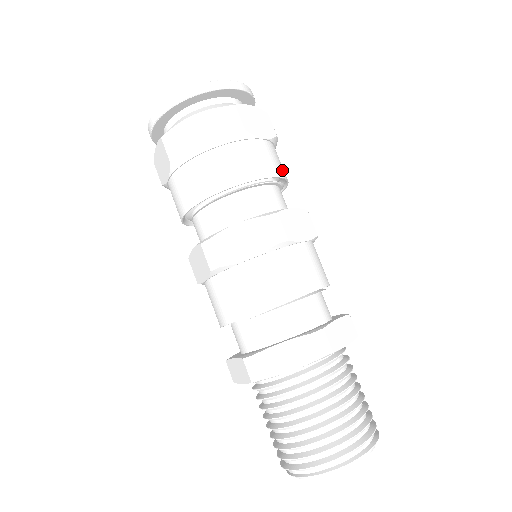
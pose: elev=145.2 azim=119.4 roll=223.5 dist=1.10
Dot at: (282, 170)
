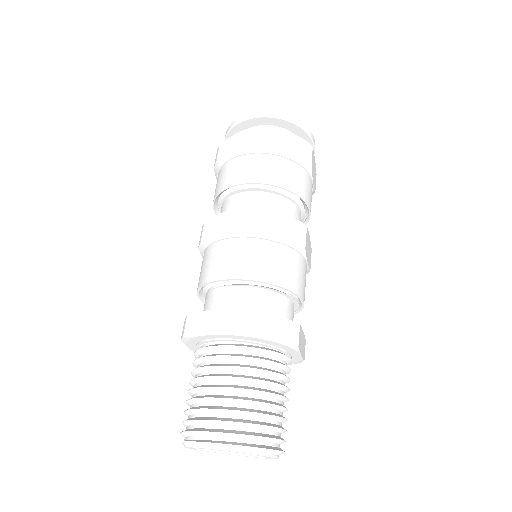
Dot at: (293, 185)
